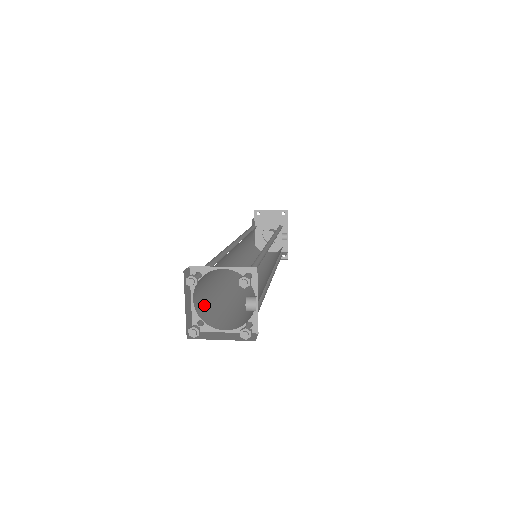
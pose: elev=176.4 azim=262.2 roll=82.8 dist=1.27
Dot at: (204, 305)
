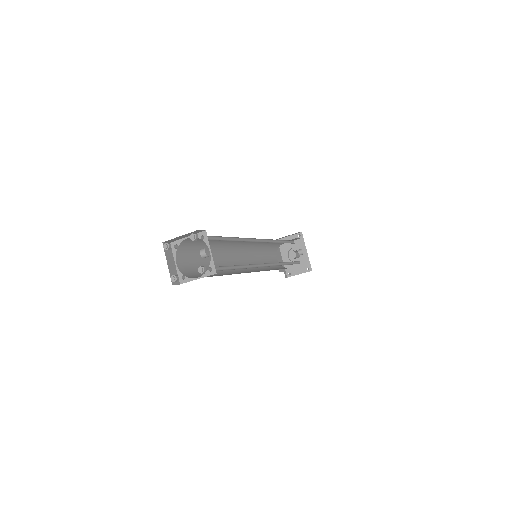
Dot at: (190, 271)
